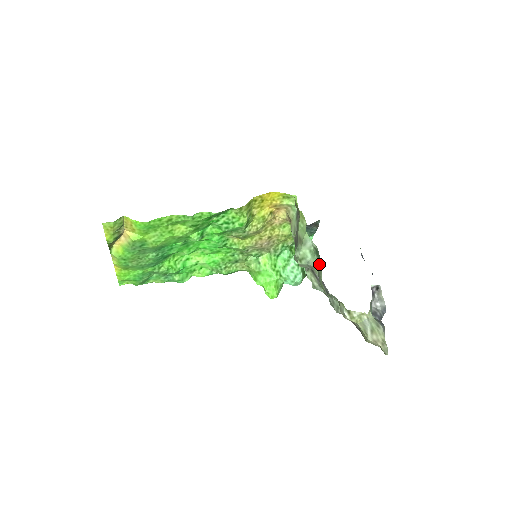
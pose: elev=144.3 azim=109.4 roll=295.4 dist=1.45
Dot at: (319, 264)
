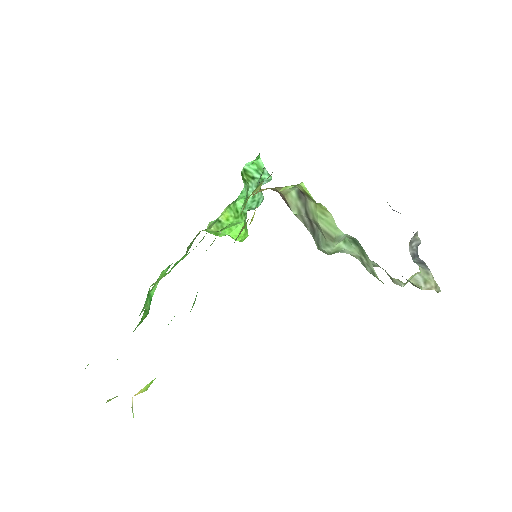
Dot at: (363, 254)
